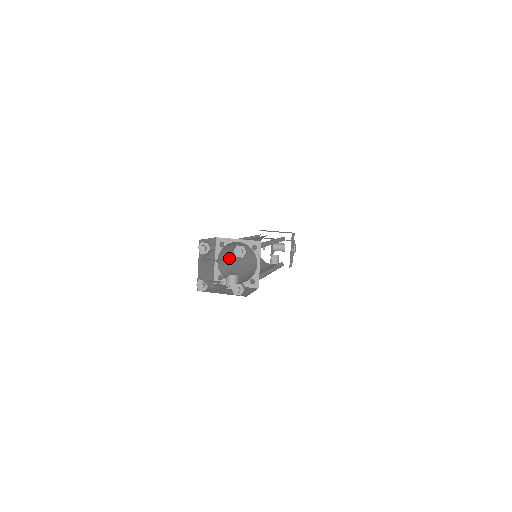
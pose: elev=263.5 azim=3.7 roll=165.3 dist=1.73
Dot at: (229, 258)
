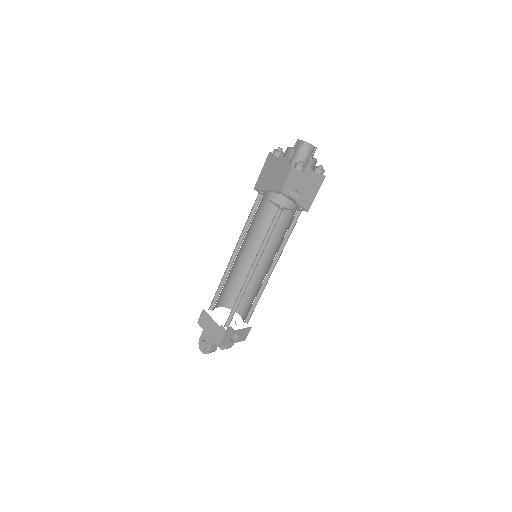
Dot at: occluded
